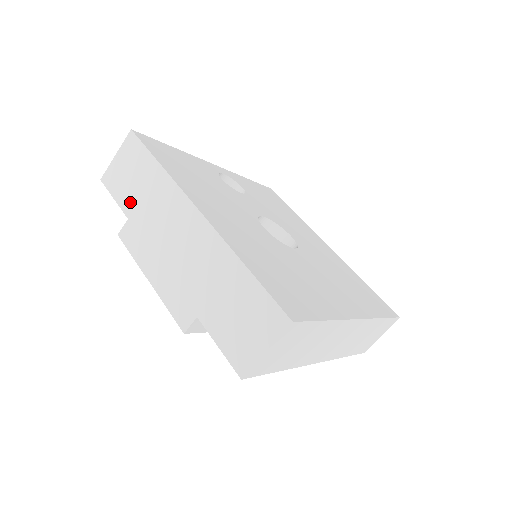
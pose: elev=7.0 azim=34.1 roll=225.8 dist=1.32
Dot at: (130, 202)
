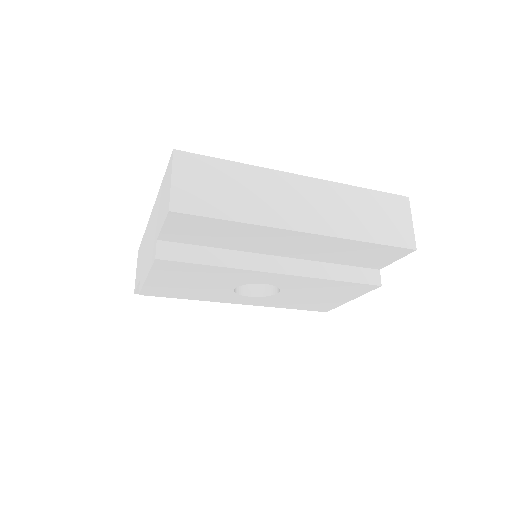
Dot at: occluded
